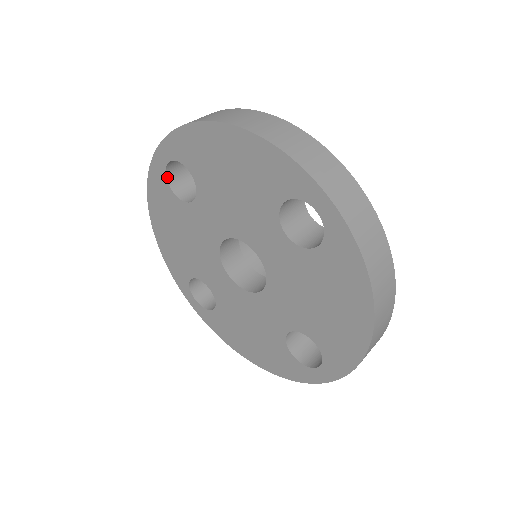
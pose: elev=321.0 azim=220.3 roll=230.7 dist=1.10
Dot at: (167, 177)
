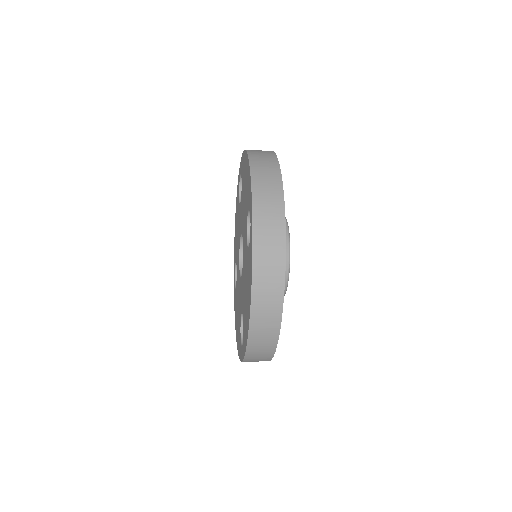
Dot at: (240, 184)
